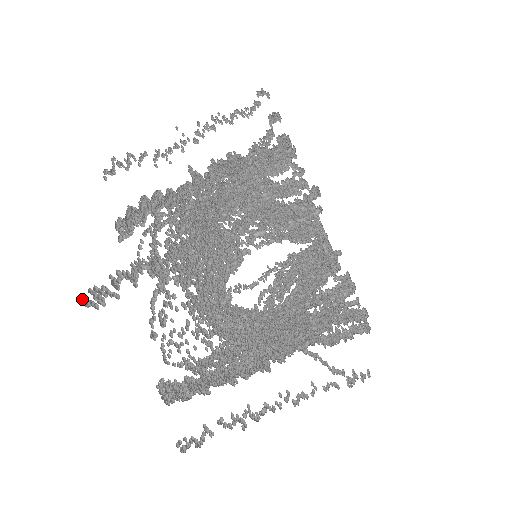
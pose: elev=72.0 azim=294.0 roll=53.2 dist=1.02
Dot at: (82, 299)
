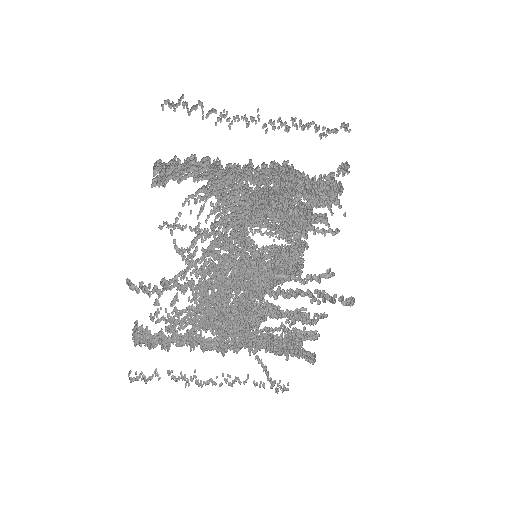
Dot at: (130, 283)
